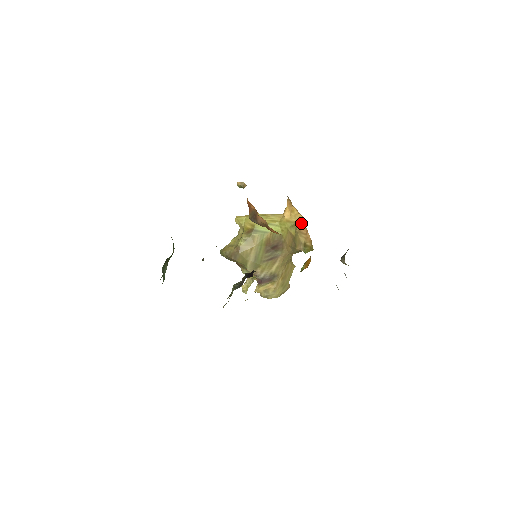
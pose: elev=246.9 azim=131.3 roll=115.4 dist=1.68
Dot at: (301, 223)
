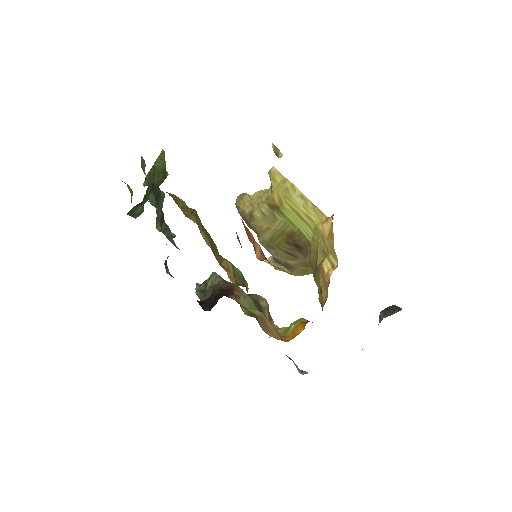
Dot at: (332, 261)
